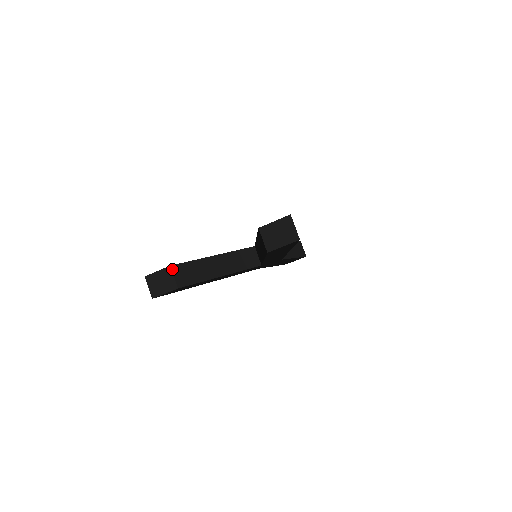
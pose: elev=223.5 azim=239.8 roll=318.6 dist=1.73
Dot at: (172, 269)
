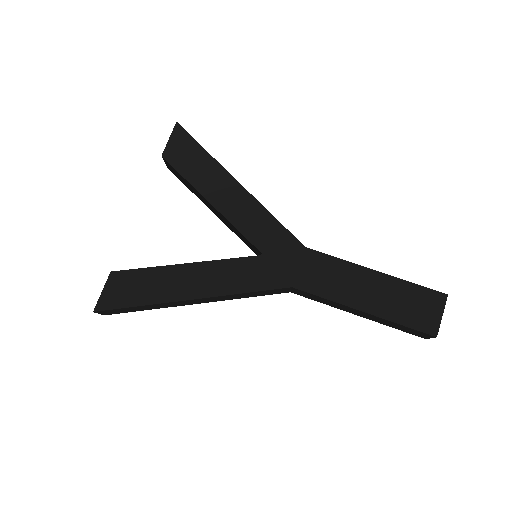
Dot at: occluded
